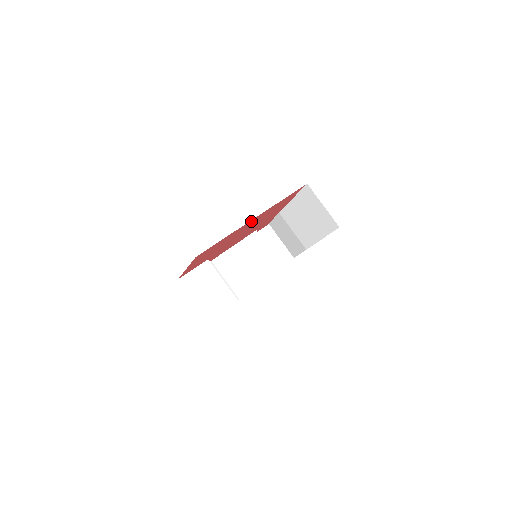
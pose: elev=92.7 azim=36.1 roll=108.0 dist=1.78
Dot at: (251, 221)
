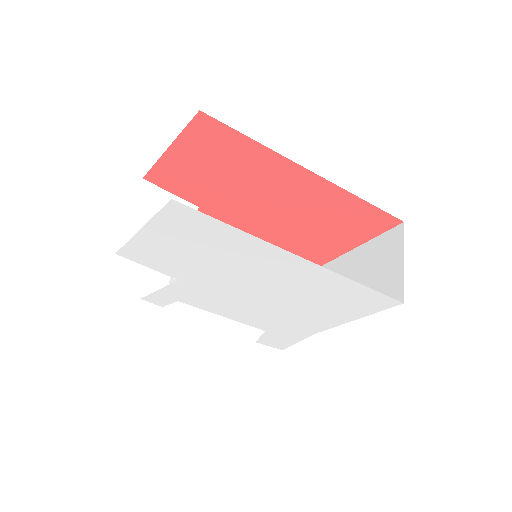
Dot at: (302, 177)
